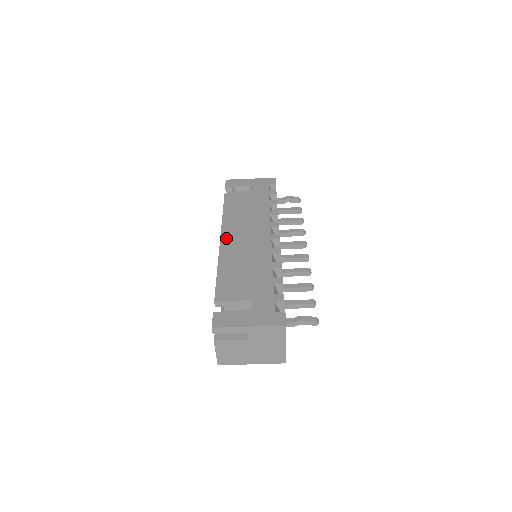
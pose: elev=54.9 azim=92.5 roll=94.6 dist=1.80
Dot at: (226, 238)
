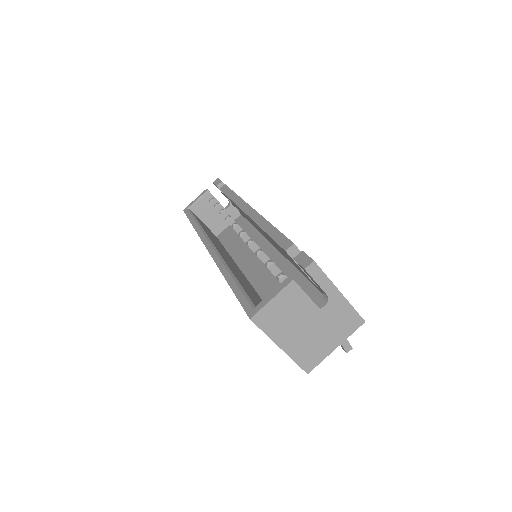
Dot at: occluded
